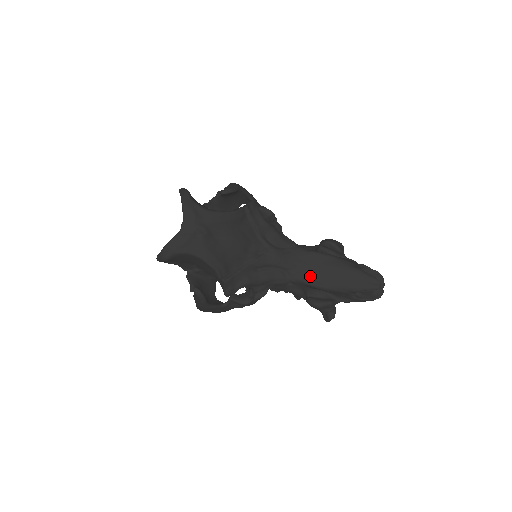
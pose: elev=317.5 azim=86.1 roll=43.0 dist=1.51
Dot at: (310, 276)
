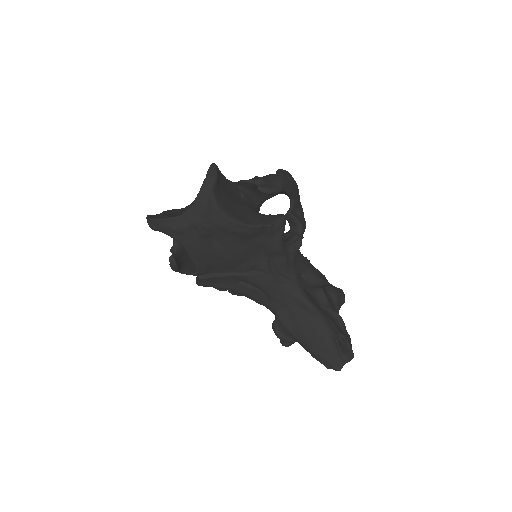
Dot at: (287, 317)
